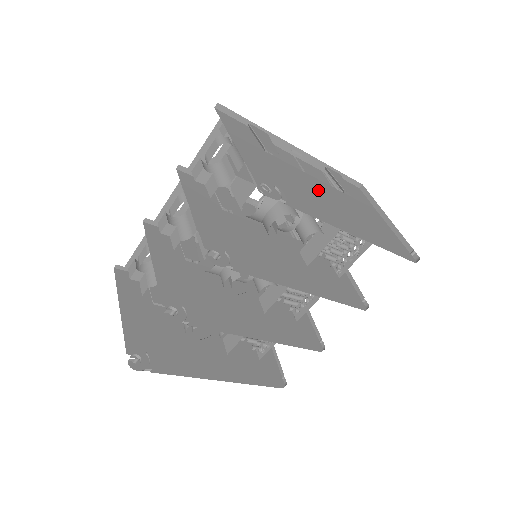
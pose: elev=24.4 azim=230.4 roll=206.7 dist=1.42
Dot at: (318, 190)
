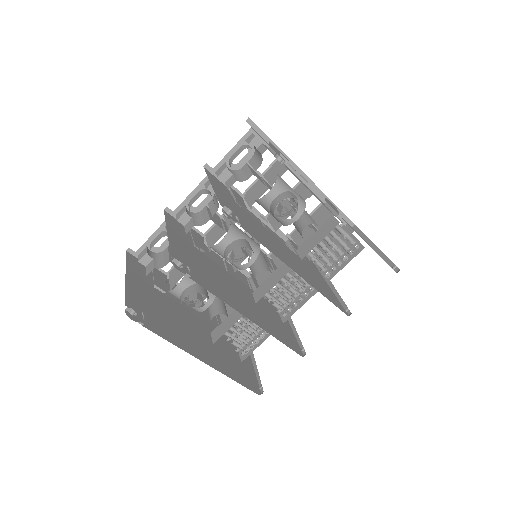
Dot at: occluded
